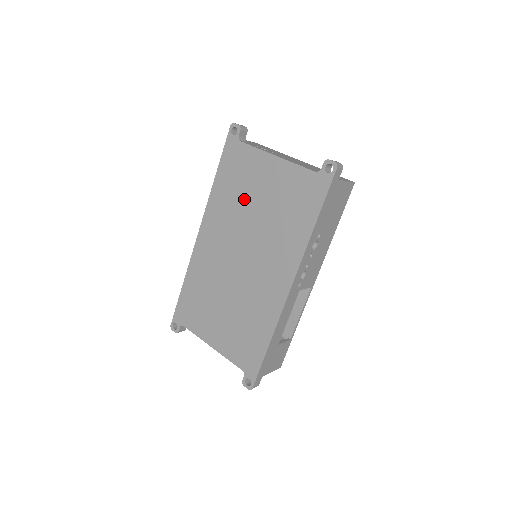
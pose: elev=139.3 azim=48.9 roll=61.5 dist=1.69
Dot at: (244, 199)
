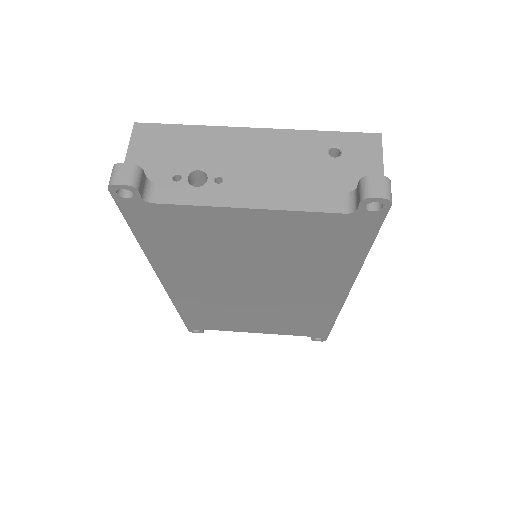
Dot at: (218, 254)
